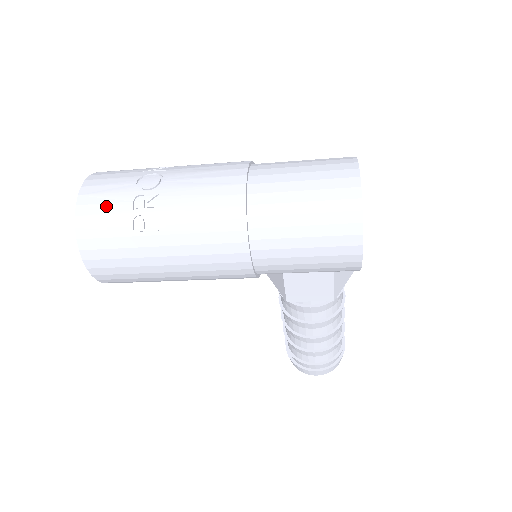
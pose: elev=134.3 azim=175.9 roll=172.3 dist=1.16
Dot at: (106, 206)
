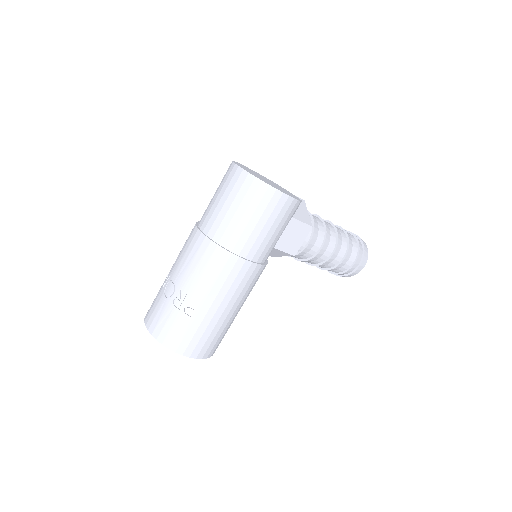
Dot at: (167, 323)
